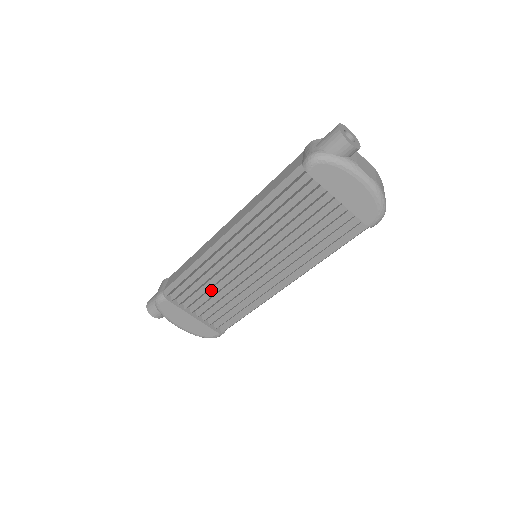
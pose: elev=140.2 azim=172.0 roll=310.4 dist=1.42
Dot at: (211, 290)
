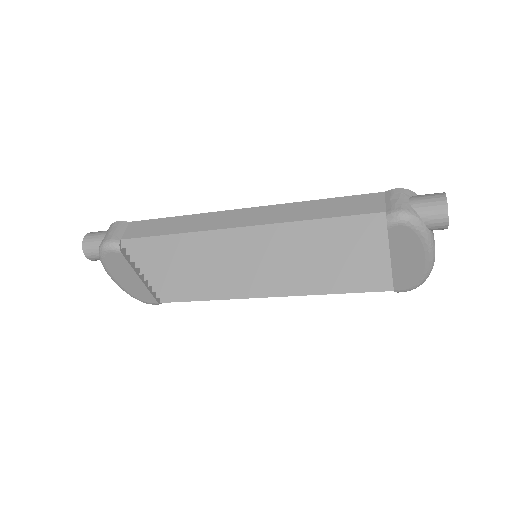
Dot at: occluded
